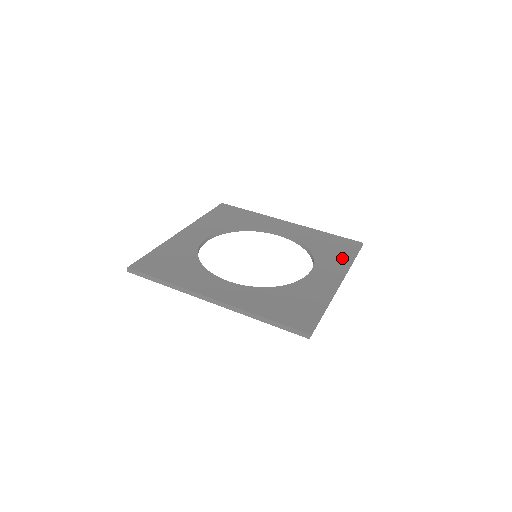
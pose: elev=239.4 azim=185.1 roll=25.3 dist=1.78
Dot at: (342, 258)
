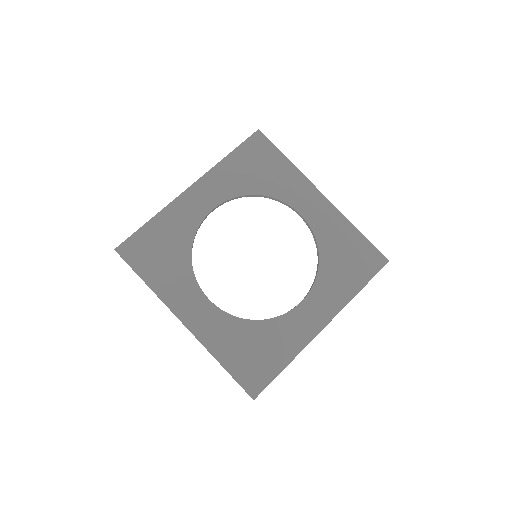
Dot at: (348, 286)
